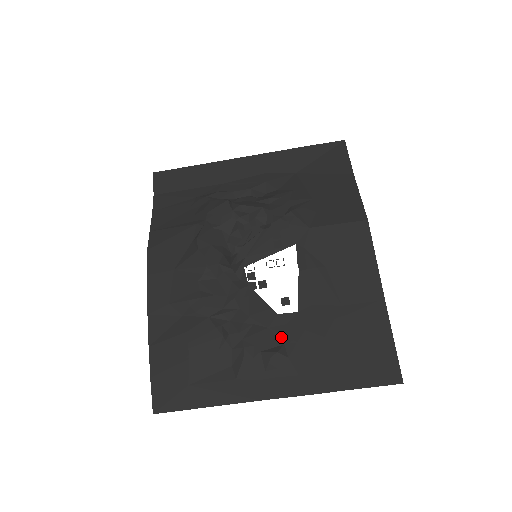
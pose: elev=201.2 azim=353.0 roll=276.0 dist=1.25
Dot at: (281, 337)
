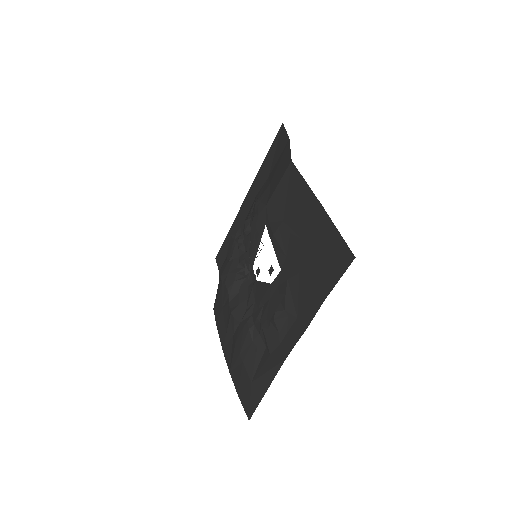
Dot at: (277, 299)
